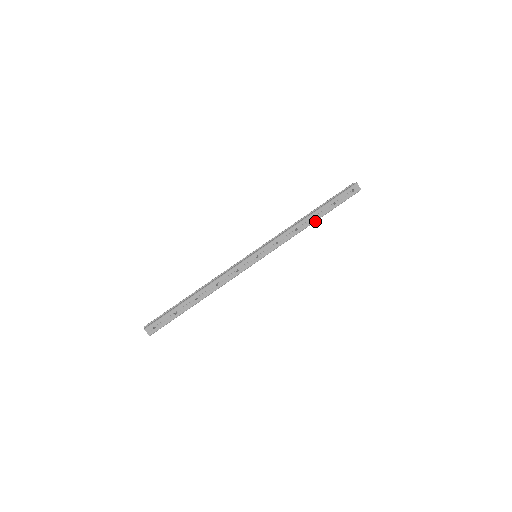
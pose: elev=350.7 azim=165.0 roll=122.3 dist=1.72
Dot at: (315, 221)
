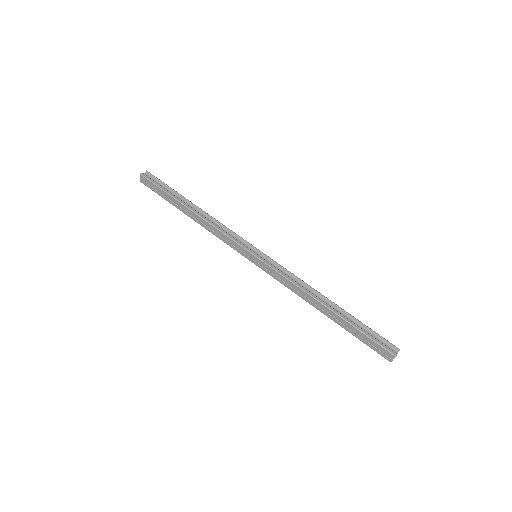
Dot at: (324, 313)
